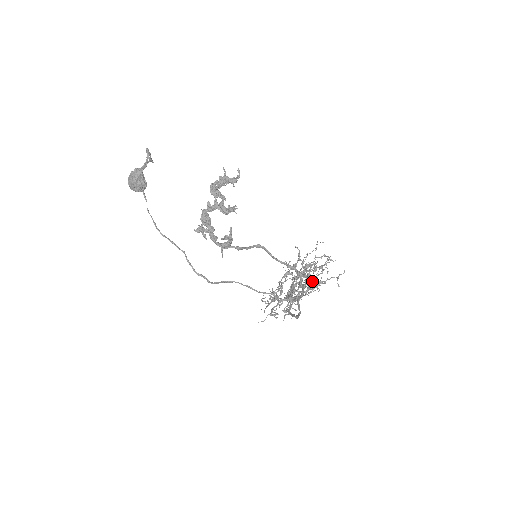
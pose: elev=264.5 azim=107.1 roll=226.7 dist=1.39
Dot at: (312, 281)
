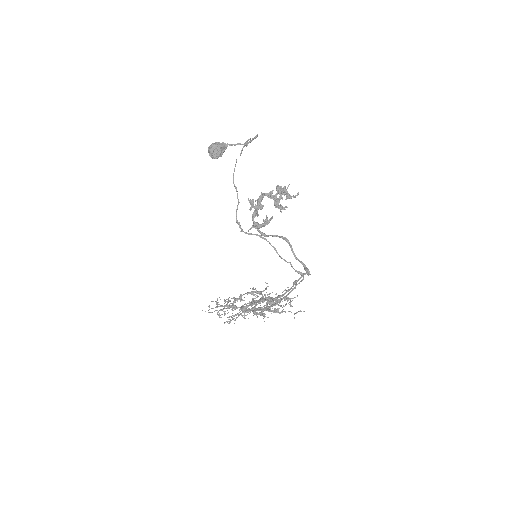
Dot at: occluded
